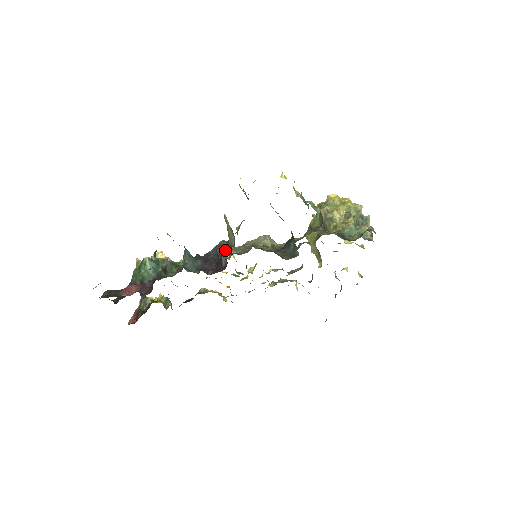
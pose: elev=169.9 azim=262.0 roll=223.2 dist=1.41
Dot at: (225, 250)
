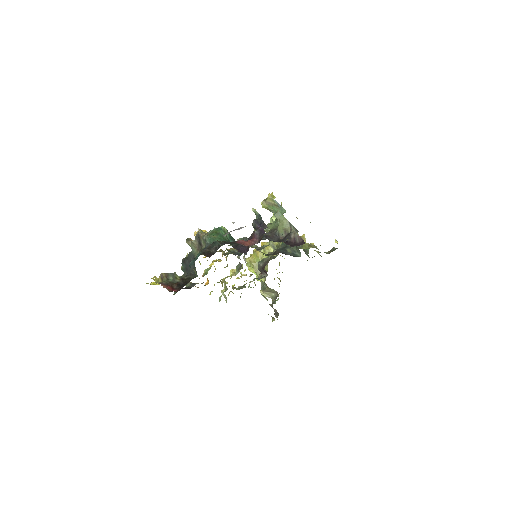
Dot at: (272, 238)
